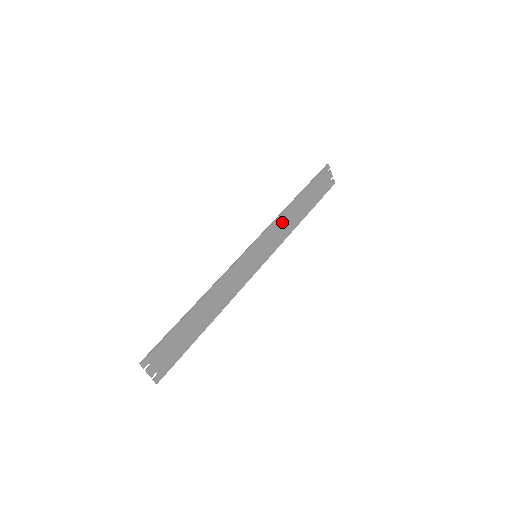
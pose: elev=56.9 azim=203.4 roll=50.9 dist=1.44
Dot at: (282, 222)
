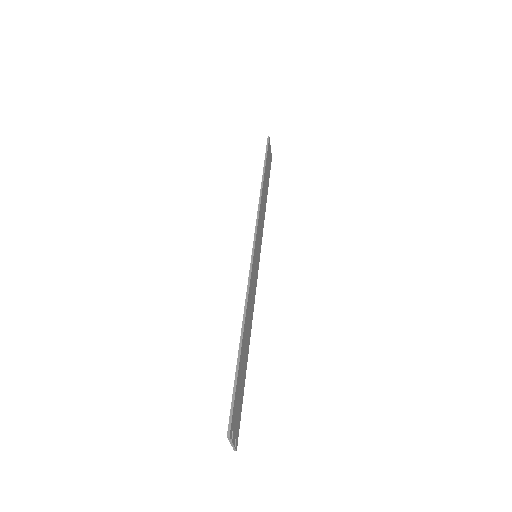
Dot at: (261, 210)
